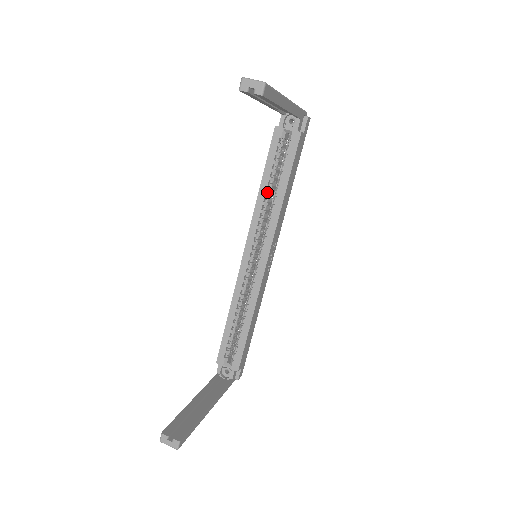
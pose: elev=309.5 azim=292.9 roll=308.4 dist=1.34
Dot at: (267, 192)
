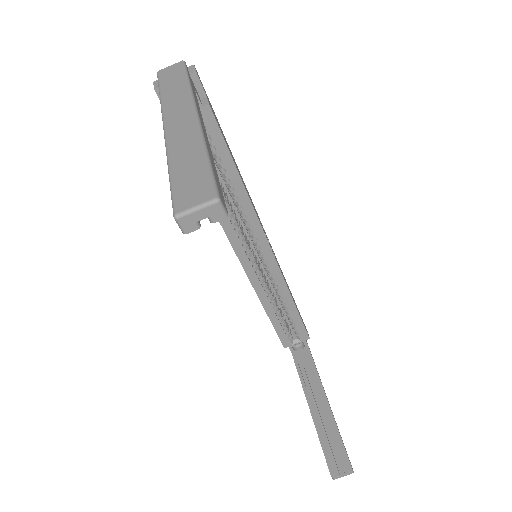
Dot at: occluded
